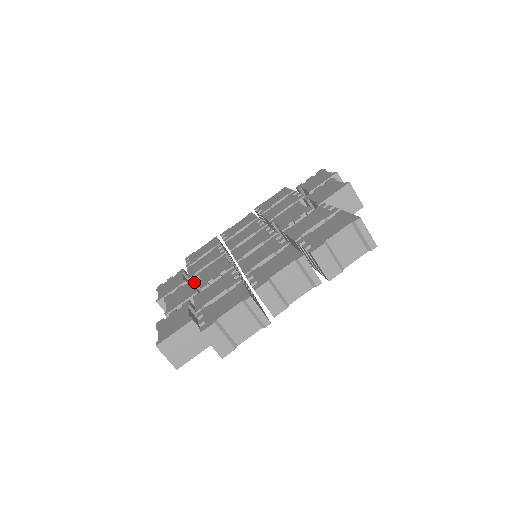
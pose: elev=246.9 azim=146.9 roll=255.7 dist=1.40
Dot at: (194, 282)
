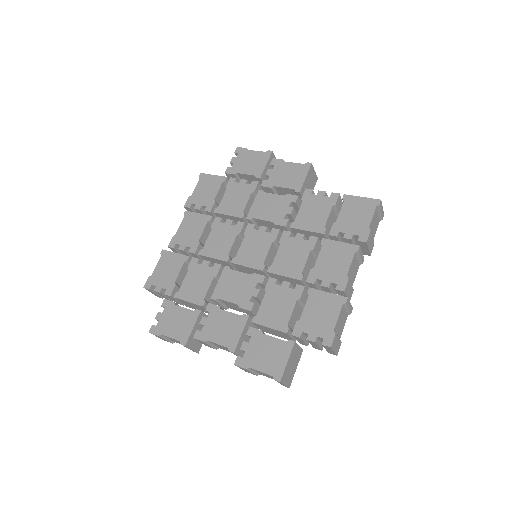
Dot at: (220, 308)
